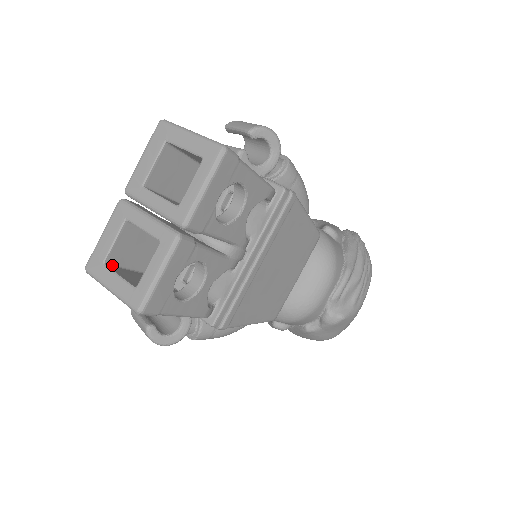
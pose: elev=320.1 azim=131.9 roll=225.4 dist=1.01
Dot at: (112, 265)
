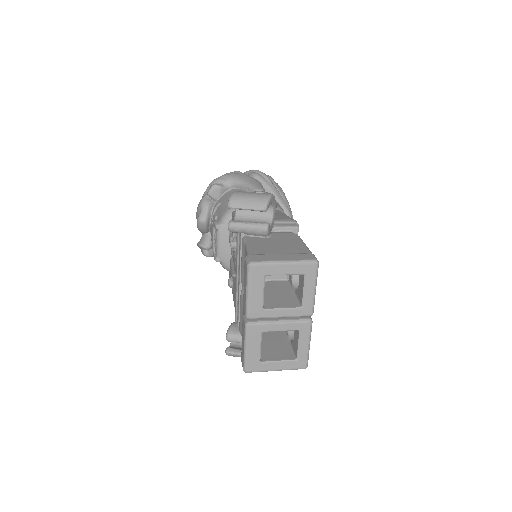
Dot at: (260, 357)
